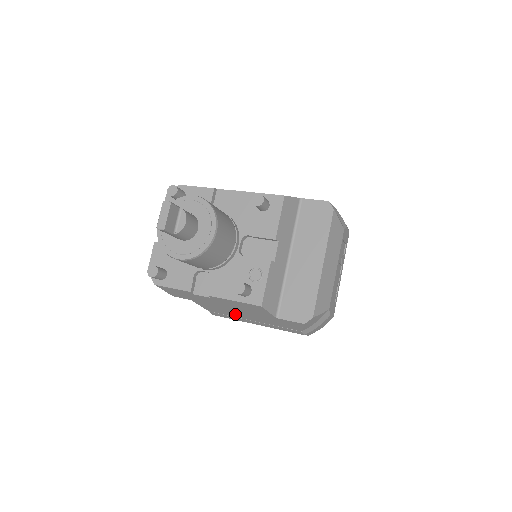
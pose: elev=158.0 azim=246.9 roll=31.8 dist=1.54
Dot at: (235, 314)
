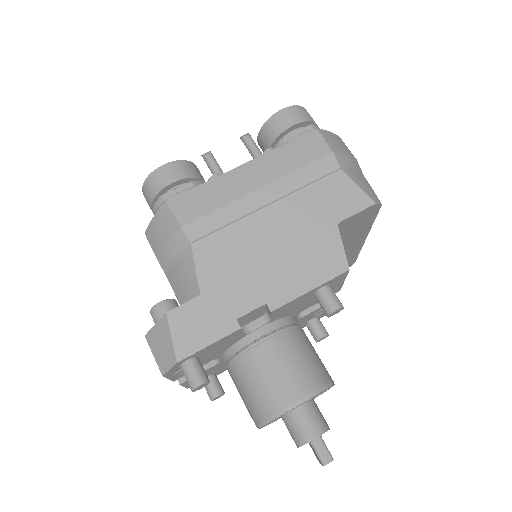
Dot at: occluded
